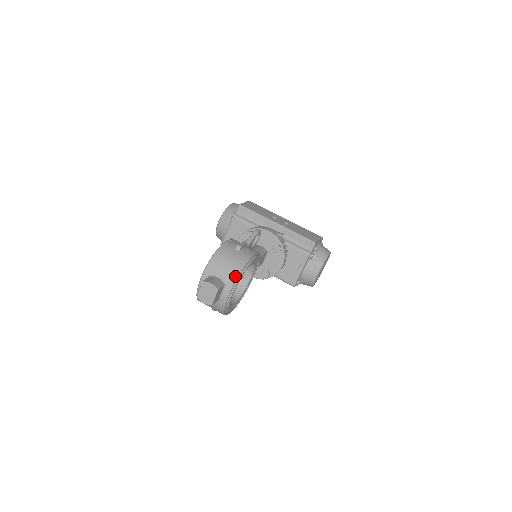
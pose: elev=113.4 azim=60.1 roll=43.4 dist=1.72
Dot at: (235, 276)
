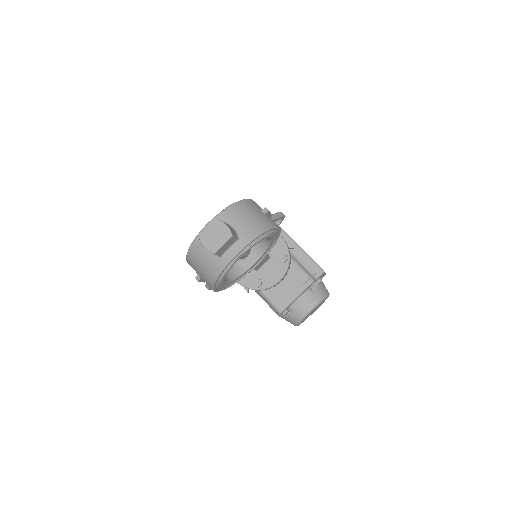
Dot at: (254, 234)
